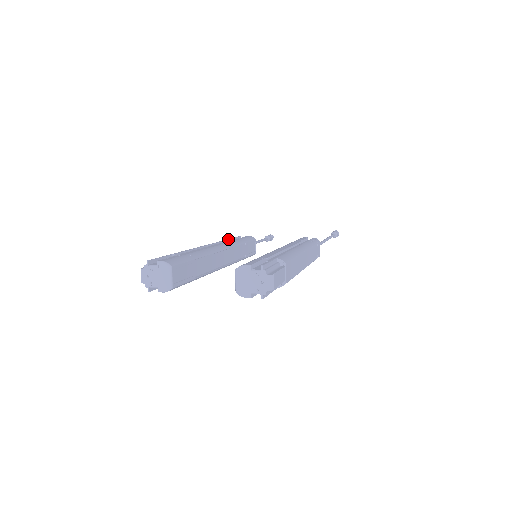
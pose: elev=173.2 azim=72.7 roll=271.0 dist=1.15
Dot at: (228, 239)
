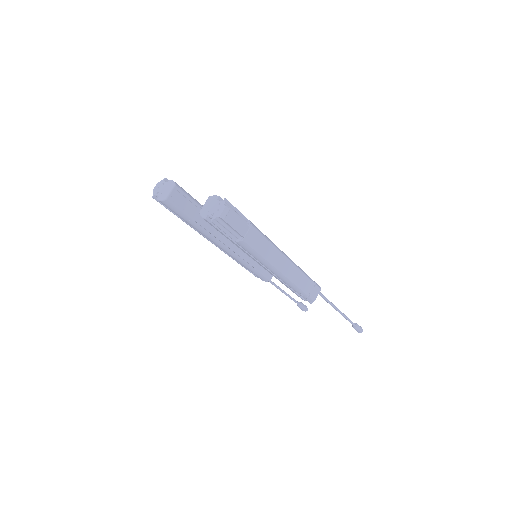
Dot at: occluded
